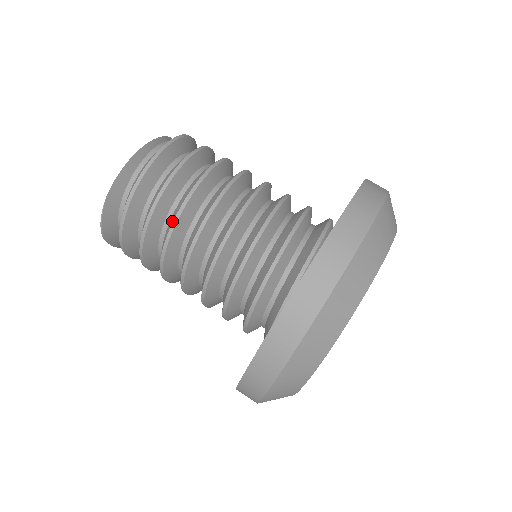
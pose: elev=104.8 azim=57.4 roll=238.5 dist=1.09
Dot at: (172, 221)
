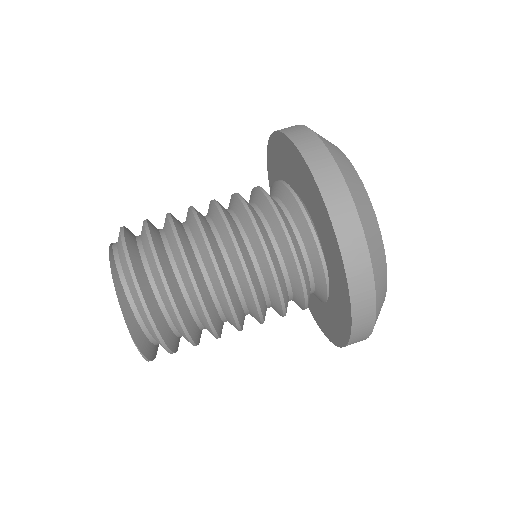
Dot at: (198, 303)
